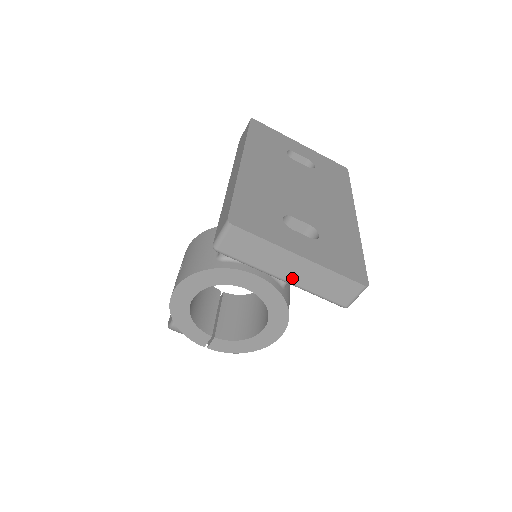
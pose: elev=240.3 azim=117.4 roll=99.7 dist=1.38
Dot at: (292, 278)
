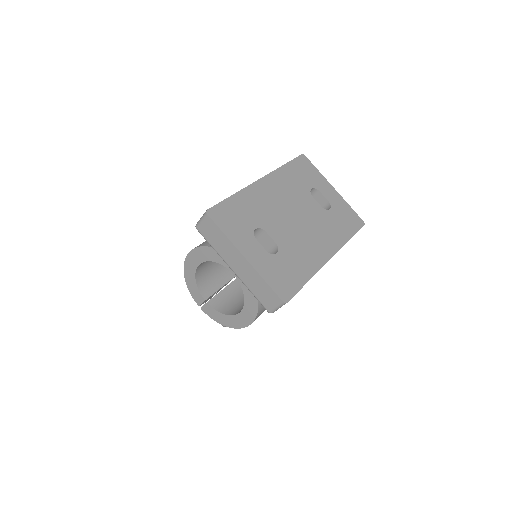
Dot at: (238, 271)
